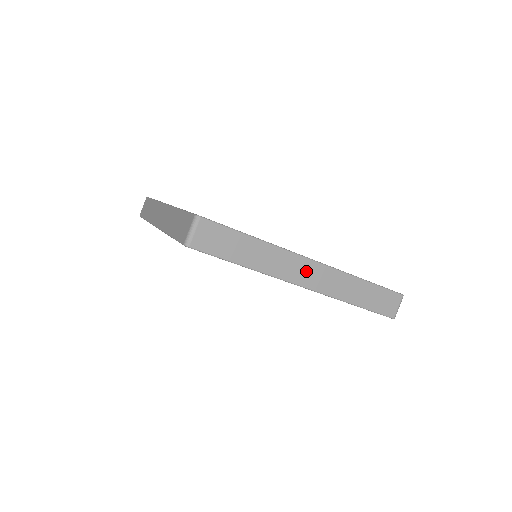
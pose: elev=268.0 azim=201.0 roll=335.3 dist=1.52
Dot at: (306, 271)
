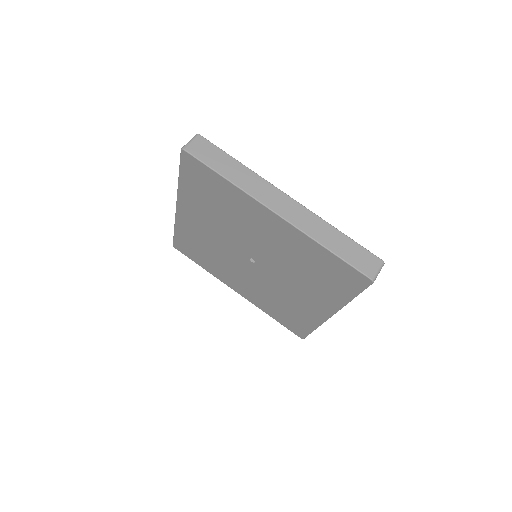
Dot at: (280, 201)
